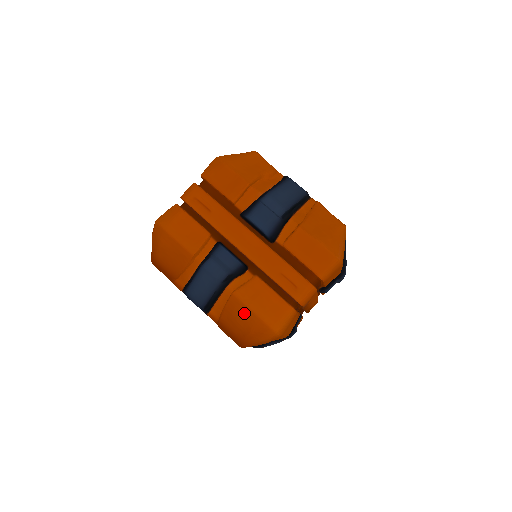
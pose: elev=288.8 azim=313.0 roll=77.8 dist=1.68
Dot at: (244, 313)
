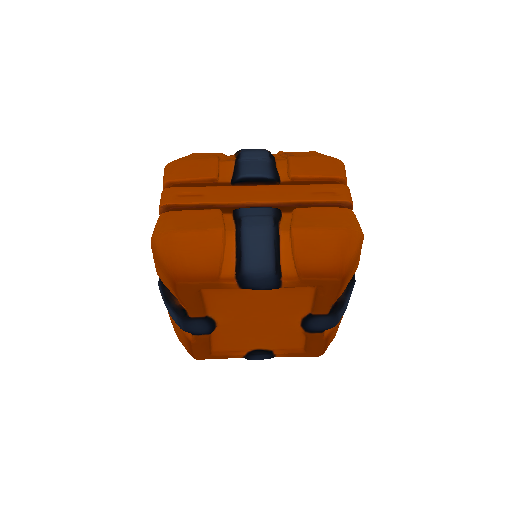
Dot at: (318, 237)
